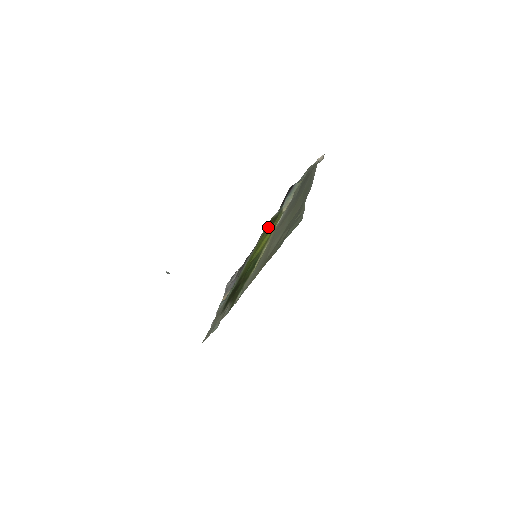
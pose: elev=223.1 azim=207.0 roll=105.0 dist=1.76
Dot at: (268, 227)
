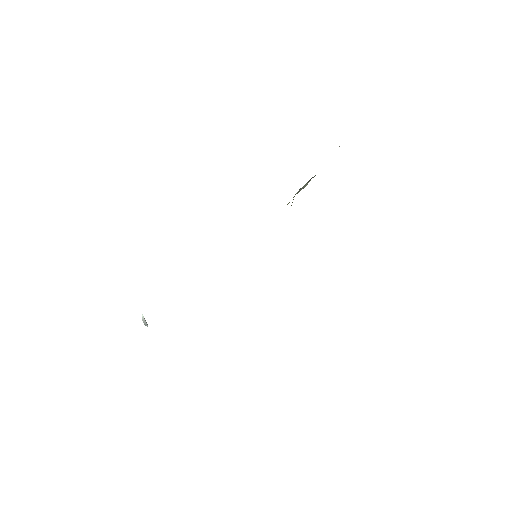
Dot at: occluded
